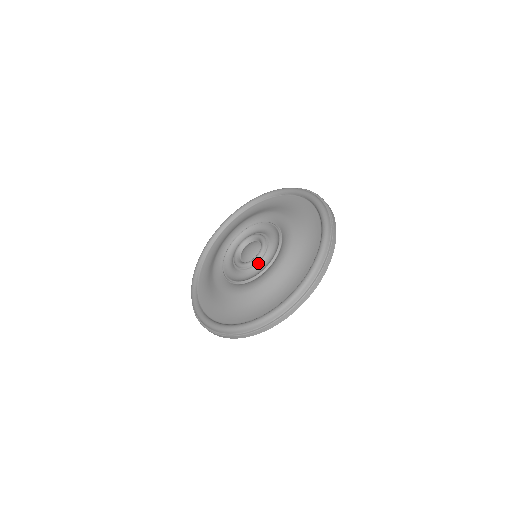
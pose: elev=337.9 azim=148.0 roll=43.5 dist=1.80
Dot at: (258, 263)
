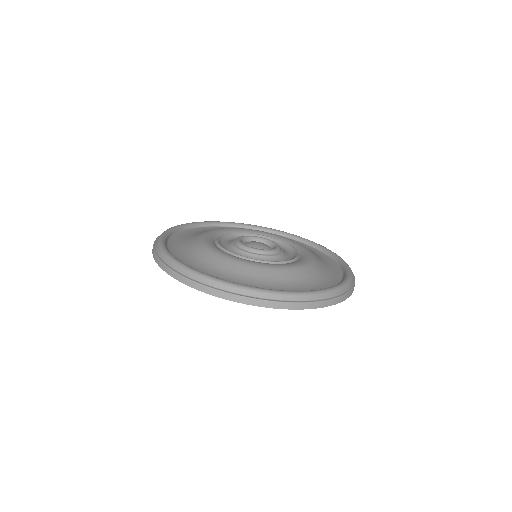
Dot at: (243, 250)
